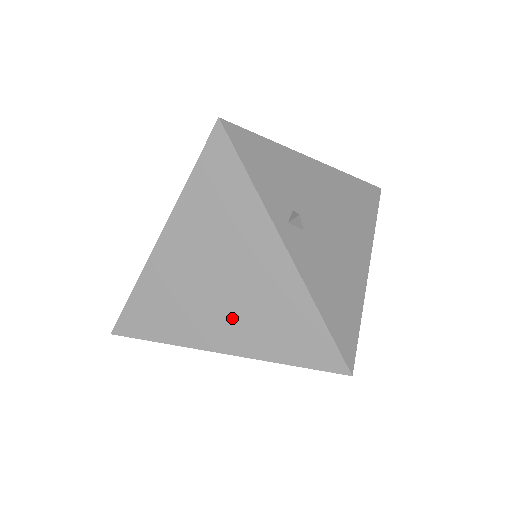
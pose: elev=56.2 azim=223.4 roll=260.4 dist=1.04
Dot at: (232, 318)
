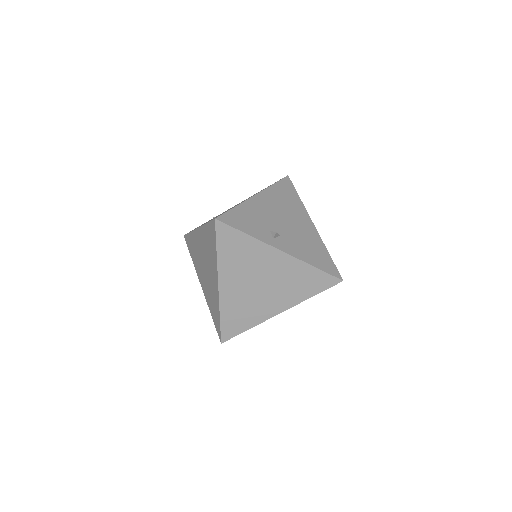
Dot at: (276, 295)
